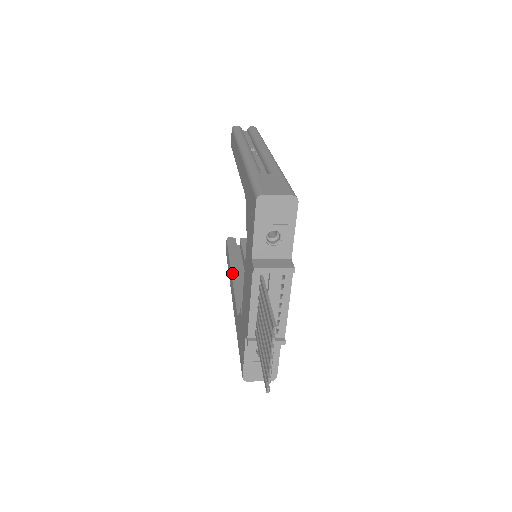
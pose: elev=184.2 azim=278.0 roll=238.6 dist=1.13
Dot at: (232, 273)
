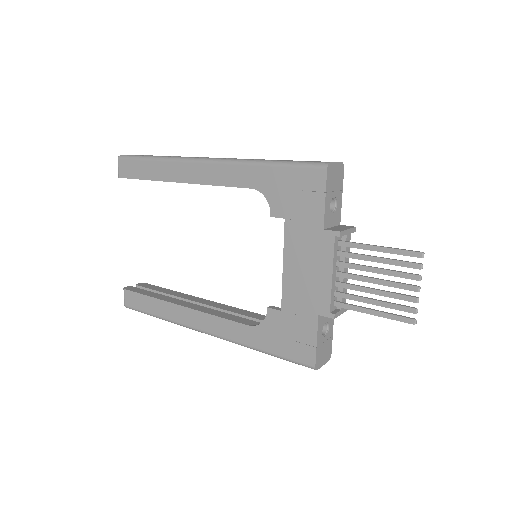
Dot at: (185, 306)
